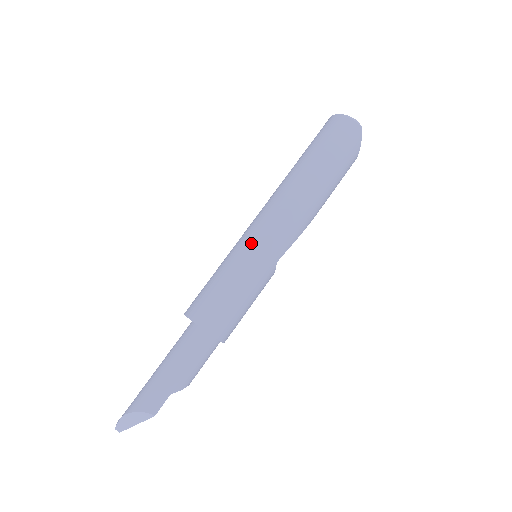
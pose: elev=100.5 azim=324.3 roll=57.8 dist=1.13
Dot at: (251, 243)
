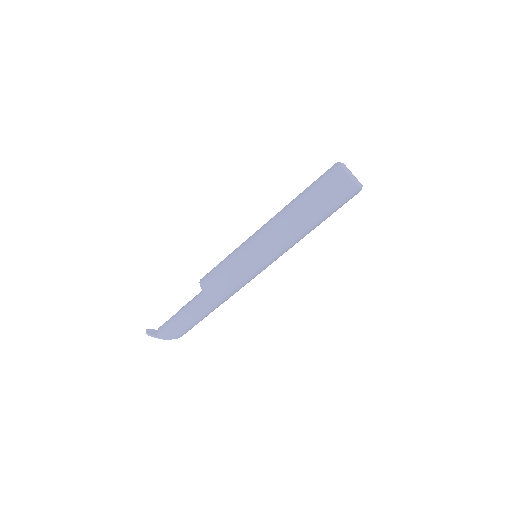
Dot at: (264, 266)
